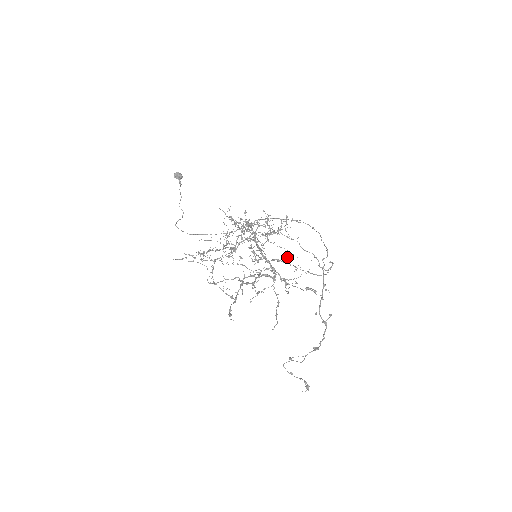
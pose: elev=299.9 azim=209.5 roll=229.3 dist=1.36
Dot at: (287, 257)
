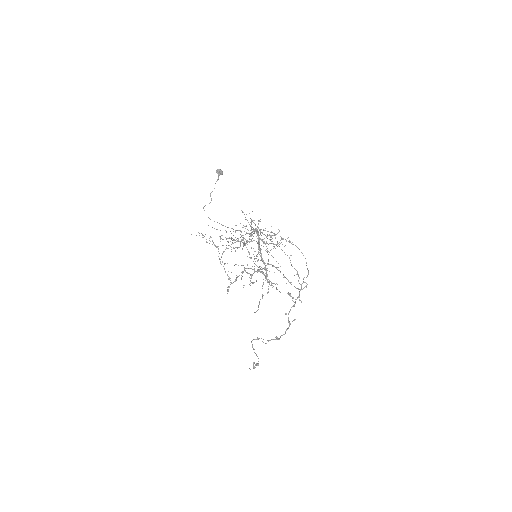
Dot at: (280, 266)
